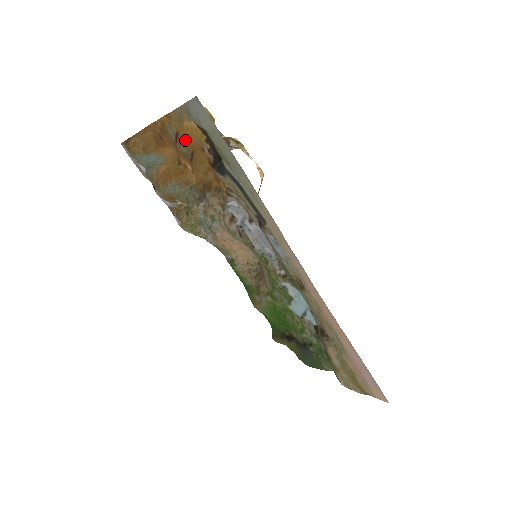
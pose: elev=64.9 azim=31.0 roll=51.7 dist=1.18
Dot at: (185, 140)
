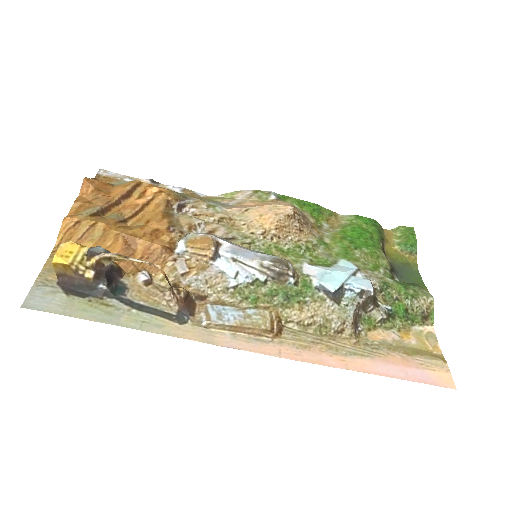
Dot at: (100, 220)
